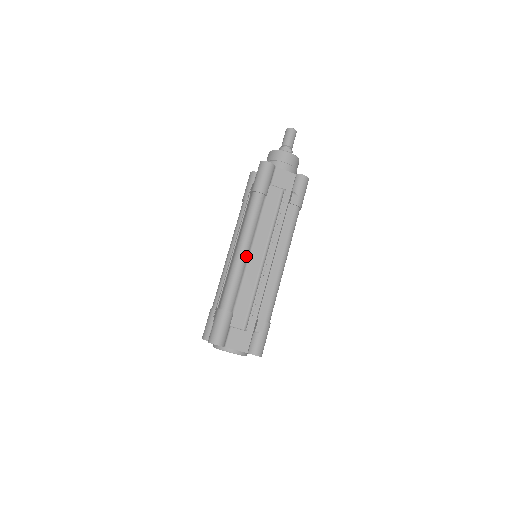
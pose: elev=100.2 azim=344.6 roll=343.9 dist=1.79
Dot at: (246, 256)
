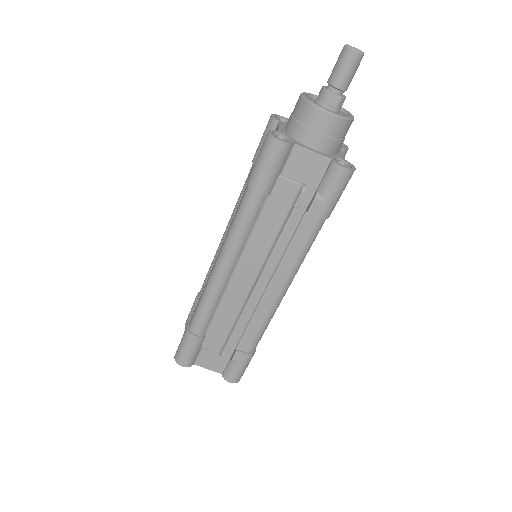
Dot at: (227, 277)
